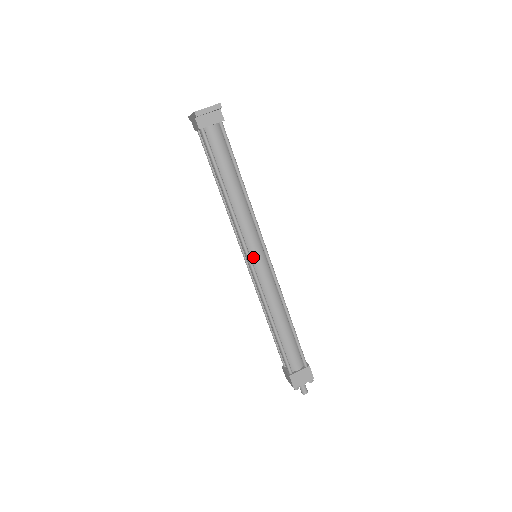
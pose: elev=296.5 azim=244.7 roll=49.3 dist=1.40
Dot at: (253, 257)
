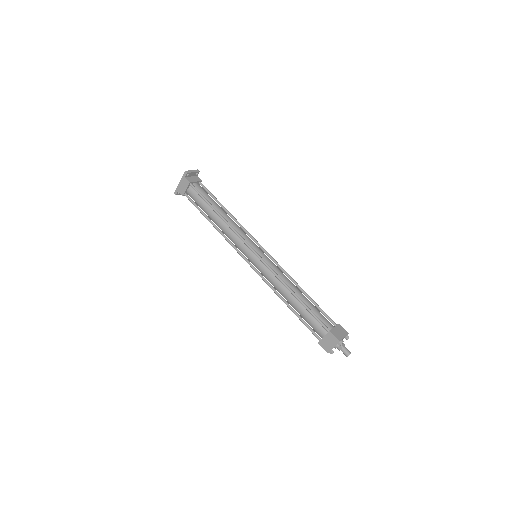
Dot at: (256, 251)
